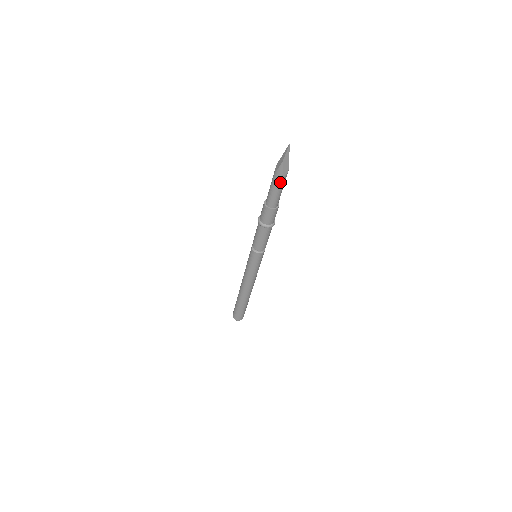
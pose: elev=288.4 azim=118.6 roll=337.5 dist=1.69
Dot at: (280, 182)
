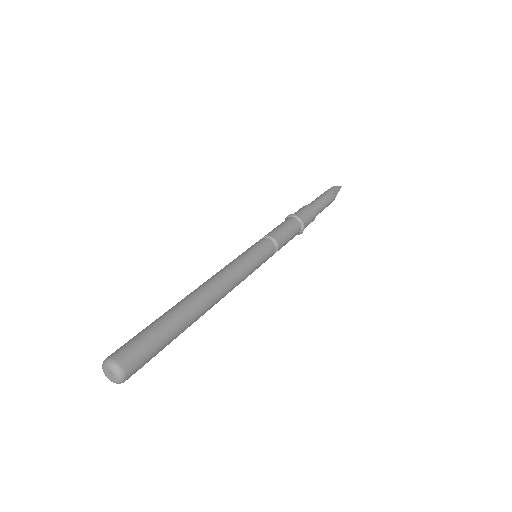
Dot at: (327, 195)
